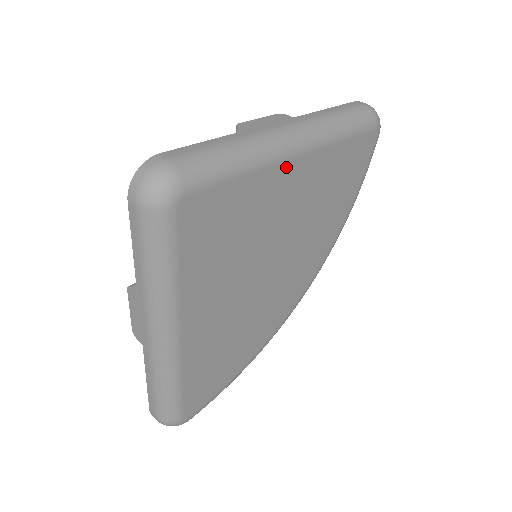
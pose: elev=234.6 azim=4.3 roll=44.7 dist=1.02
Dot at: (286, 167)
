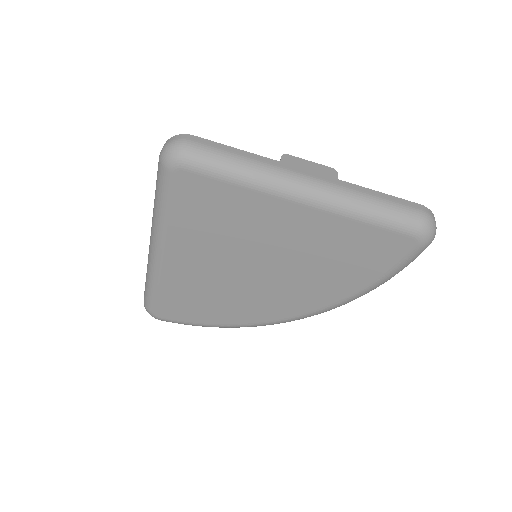
Dot at: (285, 204)
